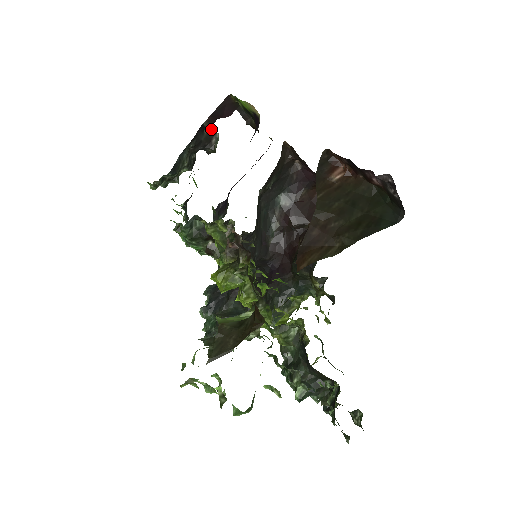
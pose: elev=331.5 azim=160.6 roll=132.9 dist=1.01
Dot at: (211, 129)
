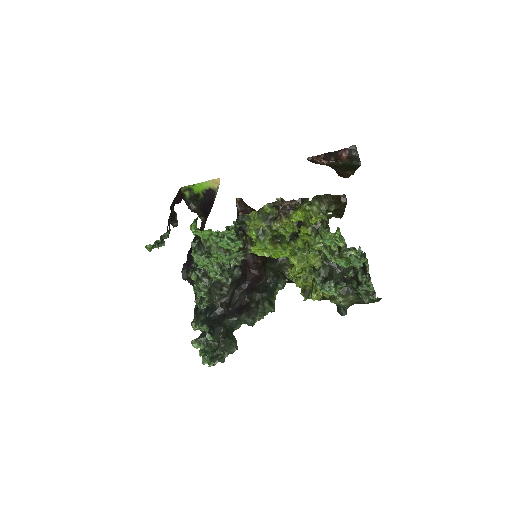
Dot at: (173, 210)
